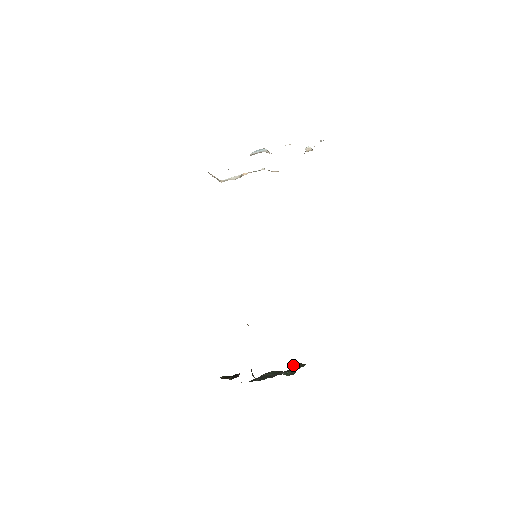
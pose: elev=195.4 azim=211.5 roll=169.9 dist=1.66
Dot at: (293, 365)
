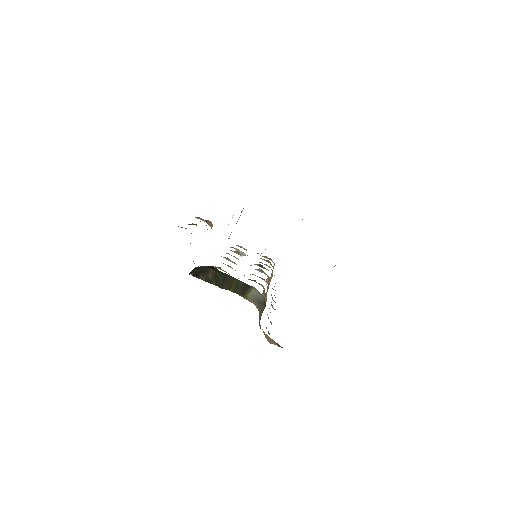
Dot at: occluded
